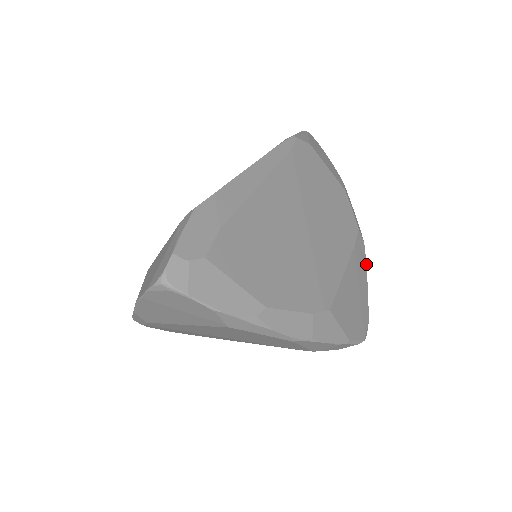
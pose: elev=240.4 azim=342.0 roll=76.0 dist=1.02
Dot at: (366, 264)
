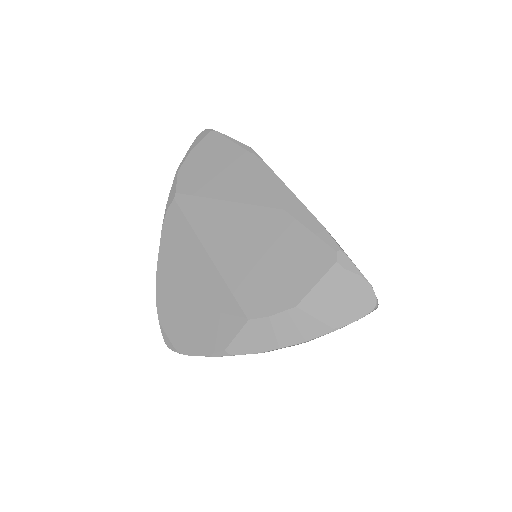
Dot at: occluded
